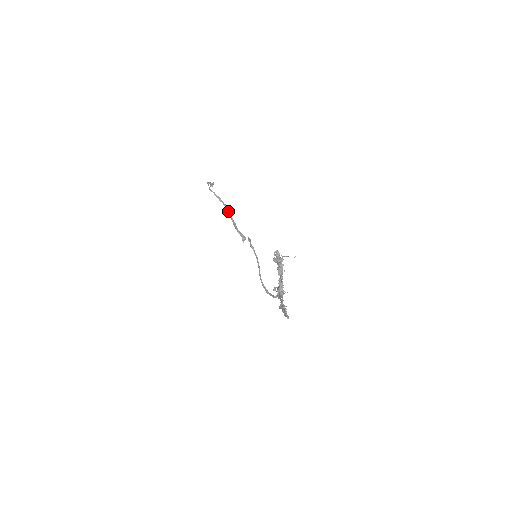
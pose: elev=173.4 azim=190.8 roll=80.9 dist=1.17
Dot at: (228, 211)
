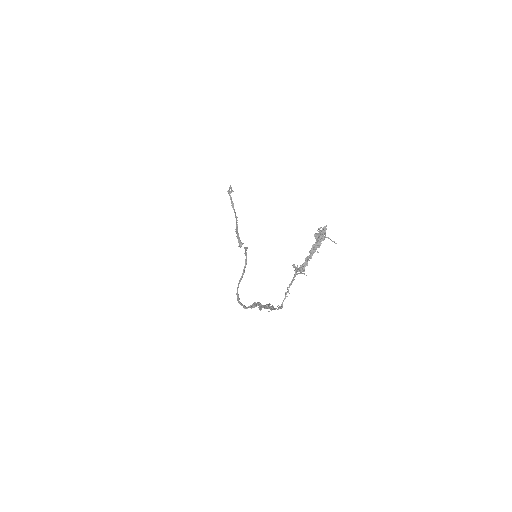
Dot at: (236, 217)
